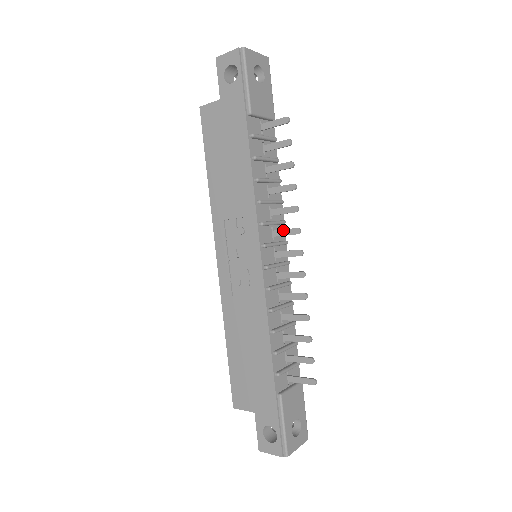
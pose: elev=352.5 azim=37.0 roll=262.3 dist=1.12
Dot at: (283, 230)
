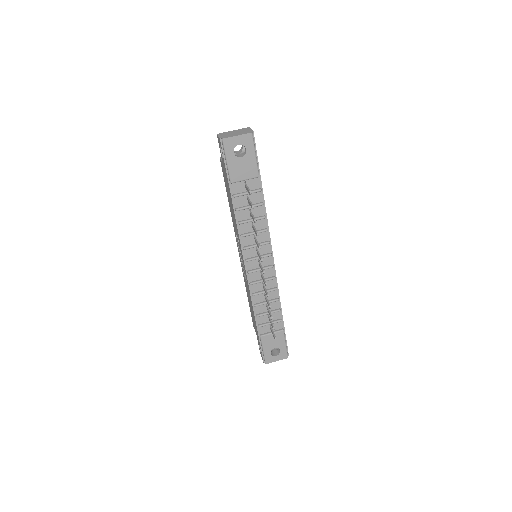
Dot at: (258, 254)
